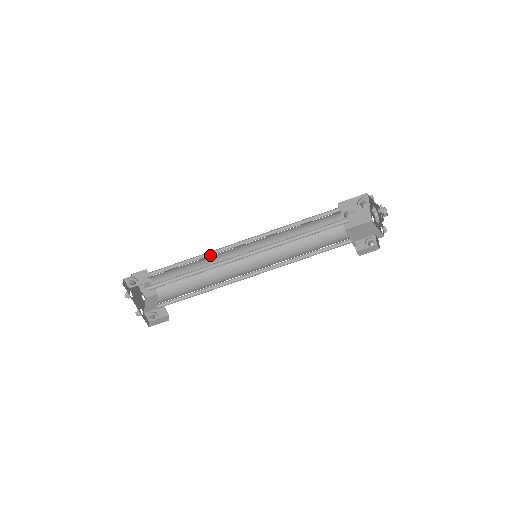
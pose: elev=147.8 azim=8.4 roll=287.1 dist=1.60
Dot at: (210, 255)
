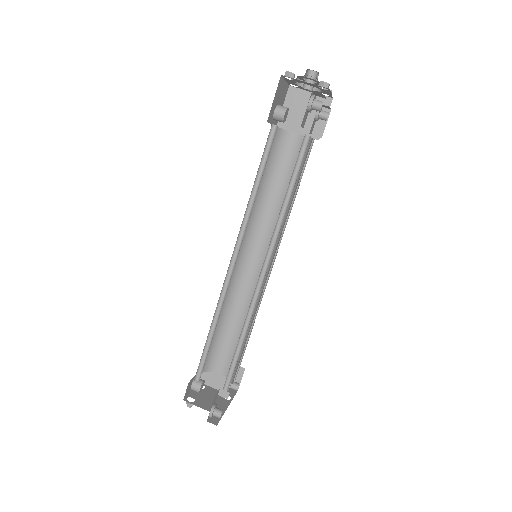
Dot at: (219, 306)
